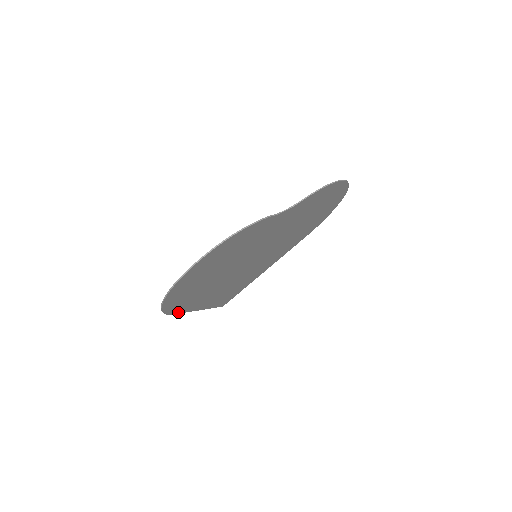
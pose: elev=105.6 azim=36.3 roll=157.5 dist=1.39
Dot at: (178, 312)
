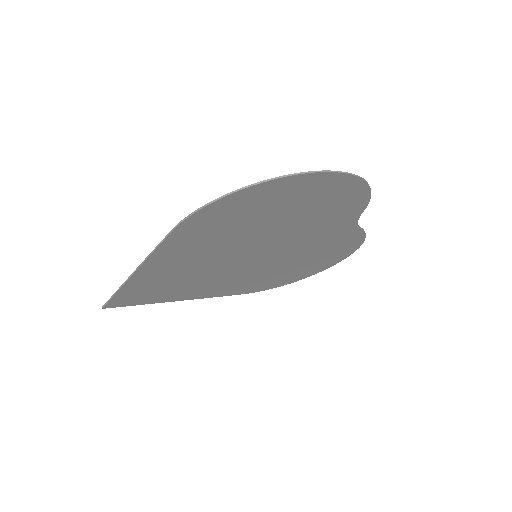
Dot at: (170, 236)
